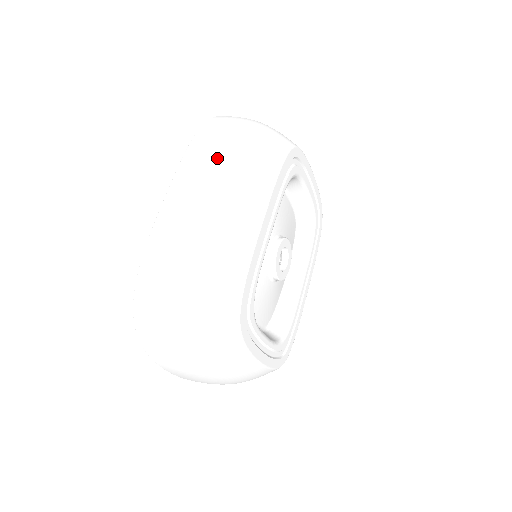
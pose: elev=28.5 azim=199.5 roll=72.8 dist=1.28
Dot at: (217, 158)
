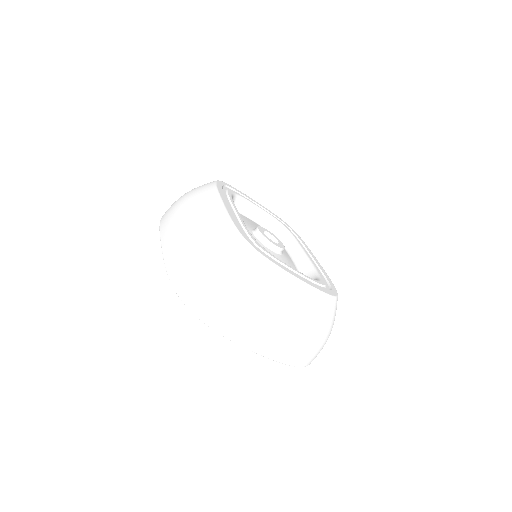
Dot at: (177, 209)
